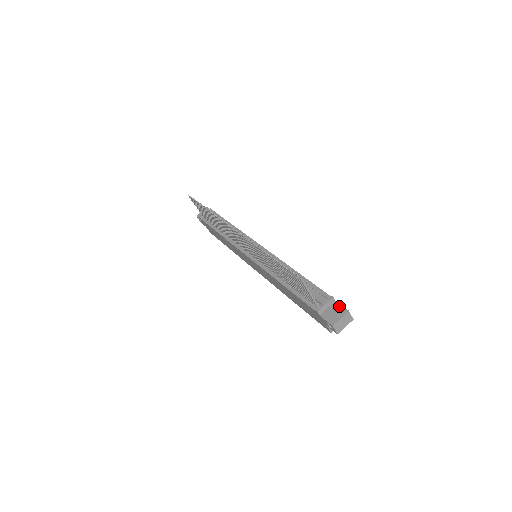
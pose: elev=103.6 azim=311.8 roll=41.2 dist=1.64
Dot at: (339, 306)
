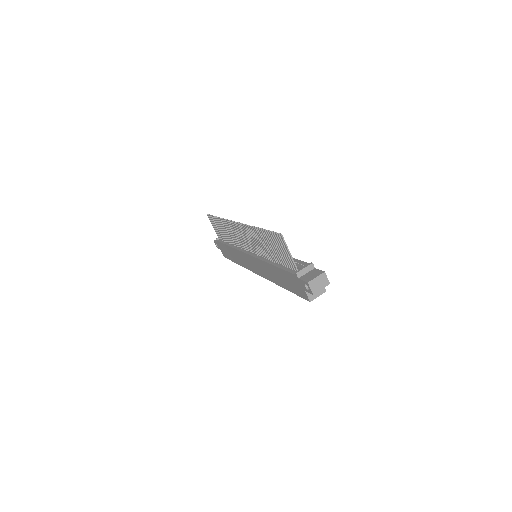
Dot at: (317, 270)
